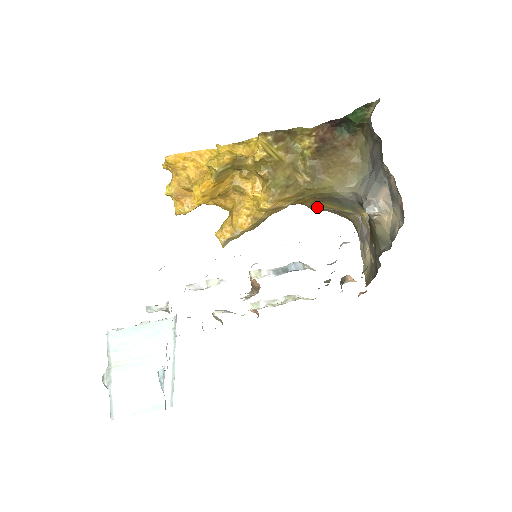
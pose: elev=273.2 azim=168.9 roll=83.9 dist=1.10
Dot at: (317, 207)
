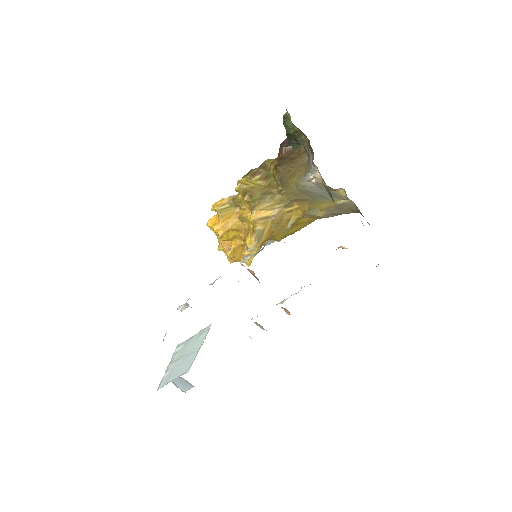
Dot at: (320, 213)
